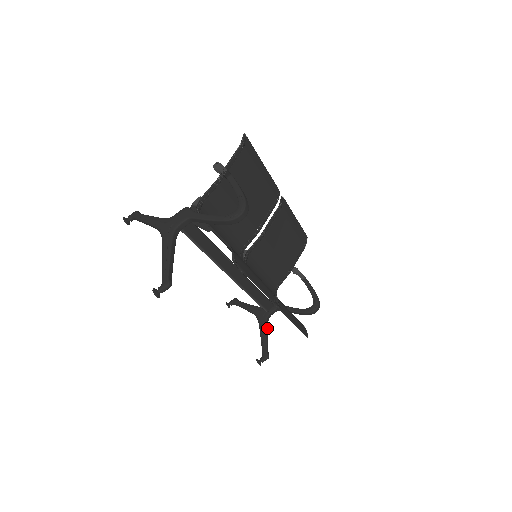
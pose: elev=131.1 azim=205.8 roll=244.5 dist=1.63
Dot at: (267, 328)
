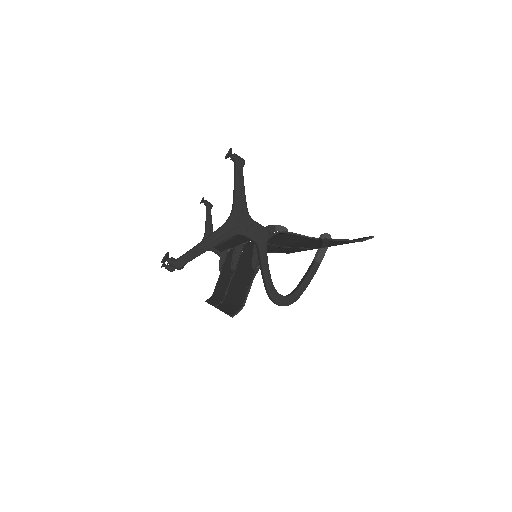
Dot at: occluded
